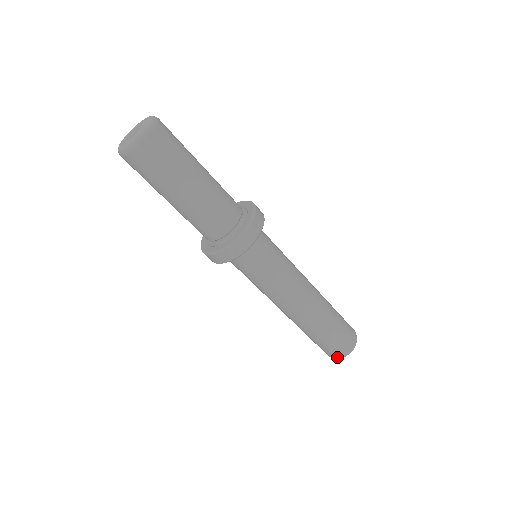
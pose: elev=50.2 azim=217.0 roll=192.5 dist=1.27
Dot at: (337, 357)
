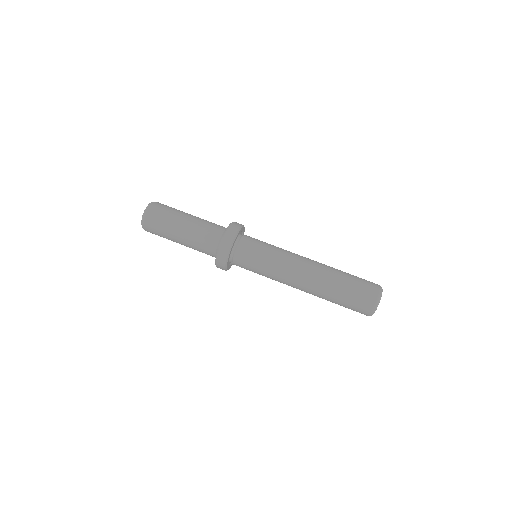
Dot at: (378, 287)
